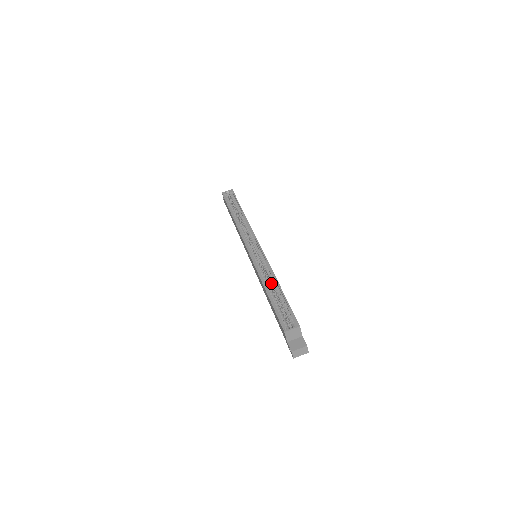
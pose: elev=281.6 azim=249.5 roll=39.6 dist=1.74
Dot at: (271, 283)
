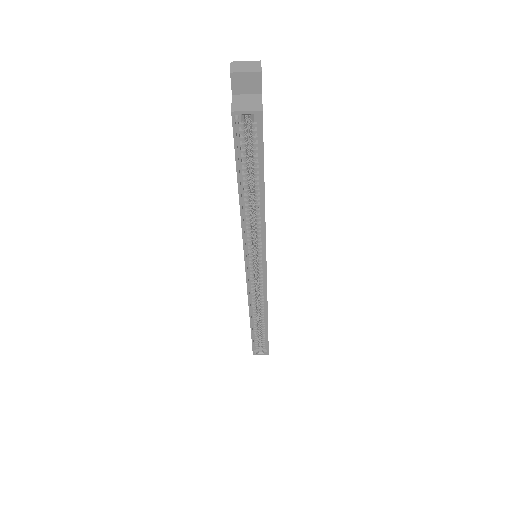
Dot at: (260, 314)
